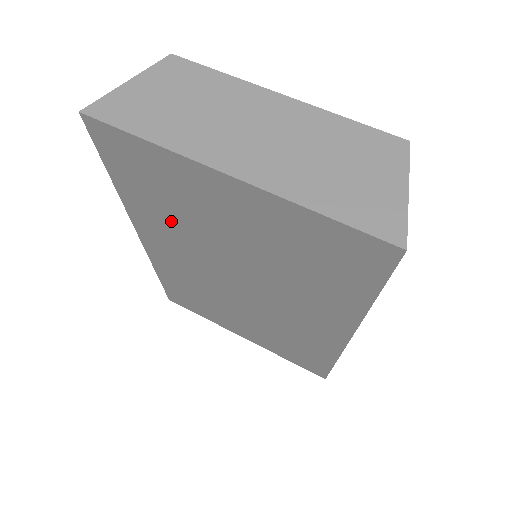
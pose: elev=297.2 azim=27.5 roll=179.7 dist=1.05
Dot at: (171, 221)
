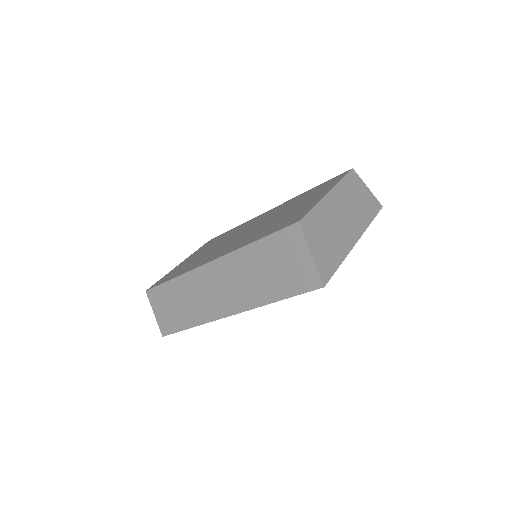
Dot at: occluded
